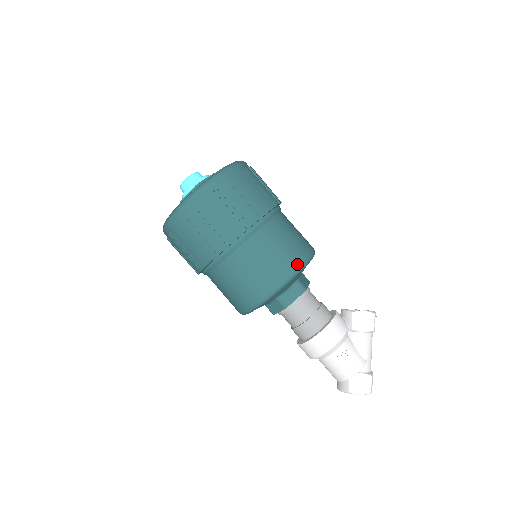
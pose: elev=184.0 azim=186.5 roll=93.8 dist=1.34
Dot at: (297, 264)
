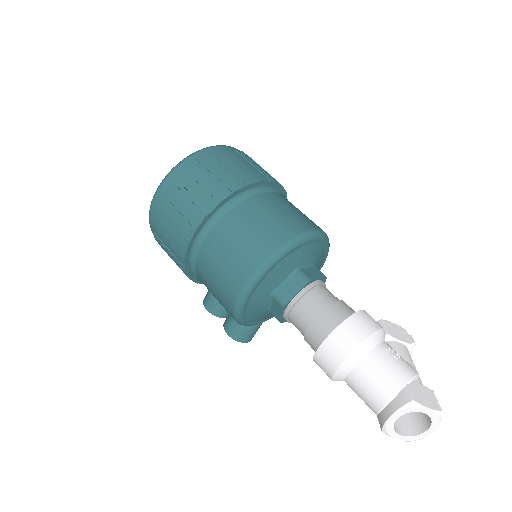
Dot at: (322, 230)
